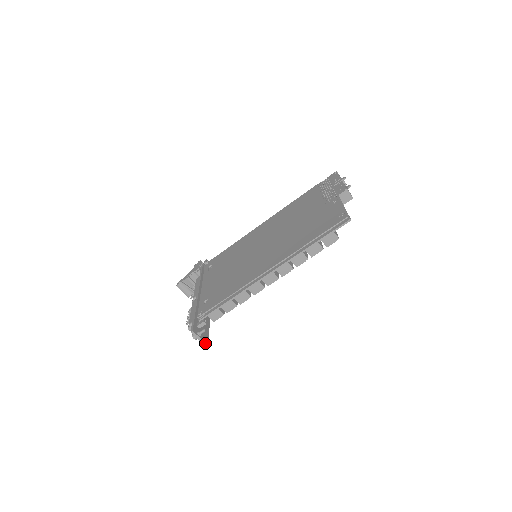
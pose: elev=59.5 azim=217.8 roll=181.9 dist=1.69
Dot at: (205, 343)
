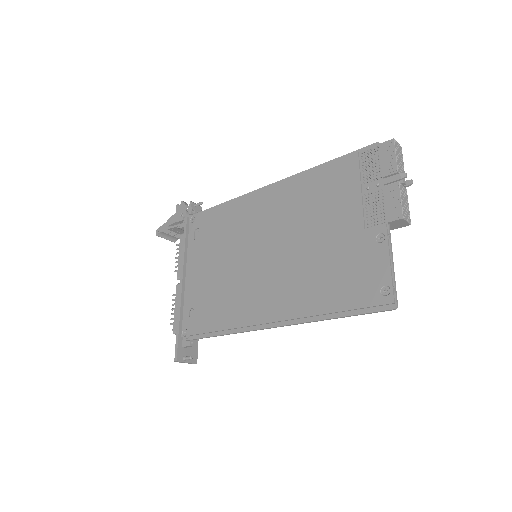
Dot at: (194, 363)
